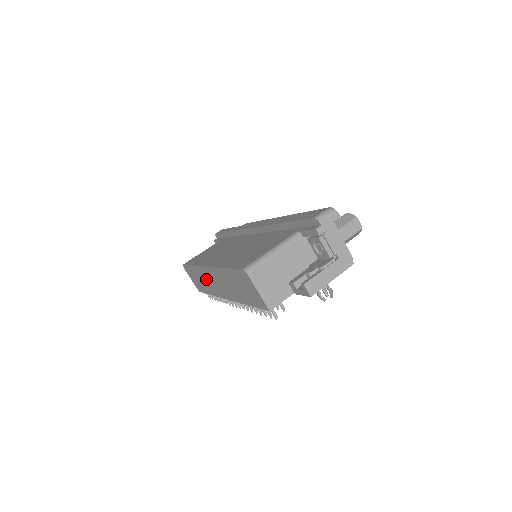
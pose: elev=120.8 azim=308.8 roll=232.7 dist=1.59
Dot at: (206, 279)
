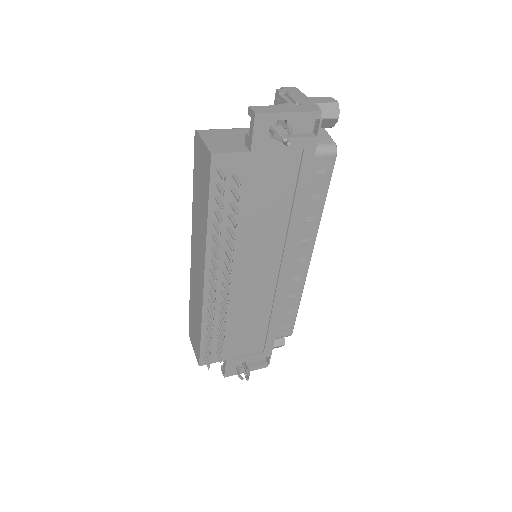
Dot at: (195, 290)
